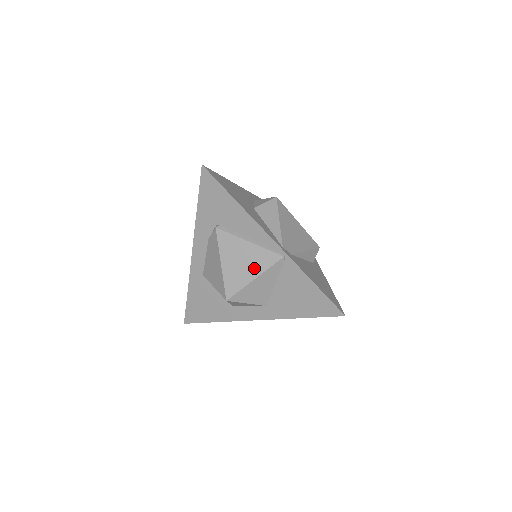
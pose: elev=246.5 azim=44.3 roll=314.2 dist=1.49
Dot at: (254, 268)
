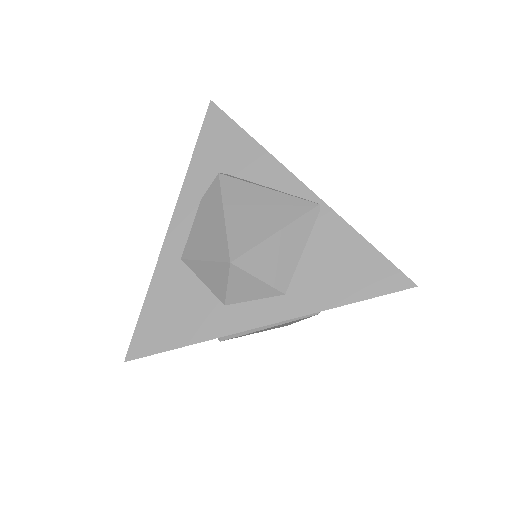
Dot at: (276, 218)
